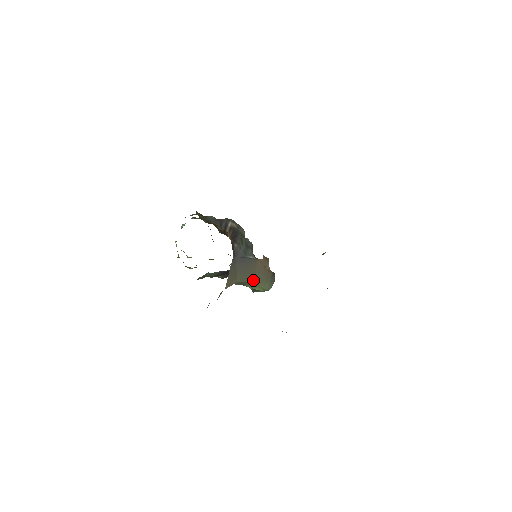
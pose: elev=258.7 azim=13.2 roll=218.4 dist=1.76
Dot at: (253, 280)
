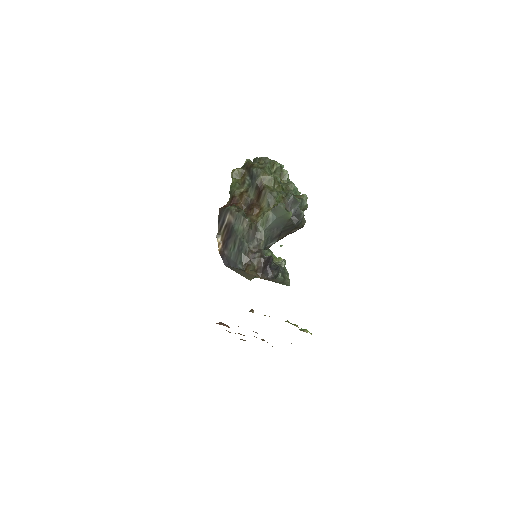
Dot at: occluded
